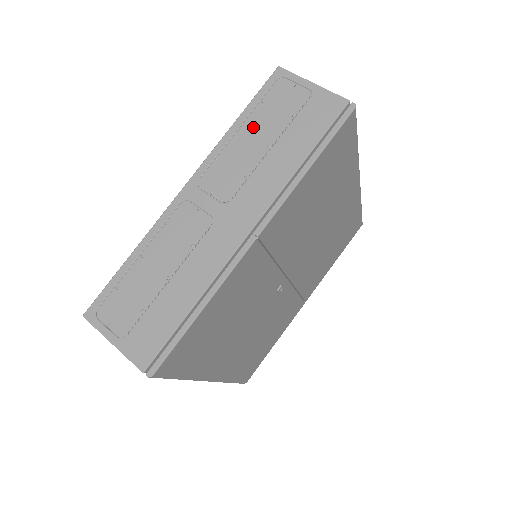
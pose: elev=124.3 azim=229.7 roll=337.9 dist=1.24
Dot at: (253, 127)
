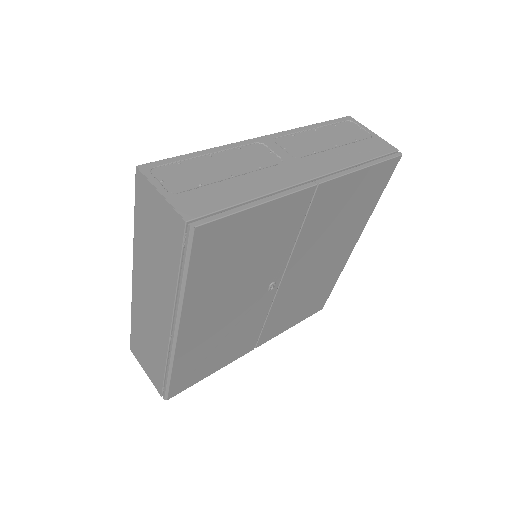
Dot at: (326, 132)
